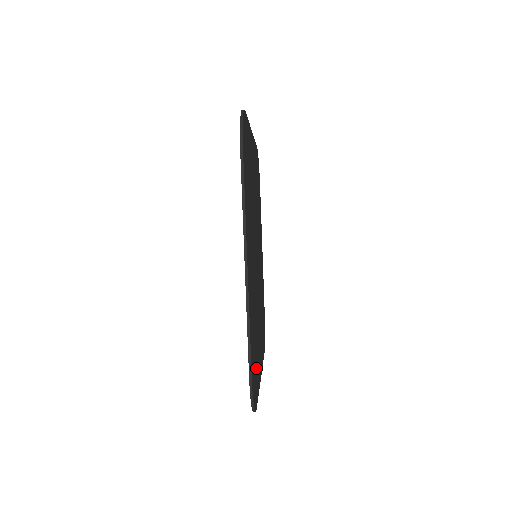
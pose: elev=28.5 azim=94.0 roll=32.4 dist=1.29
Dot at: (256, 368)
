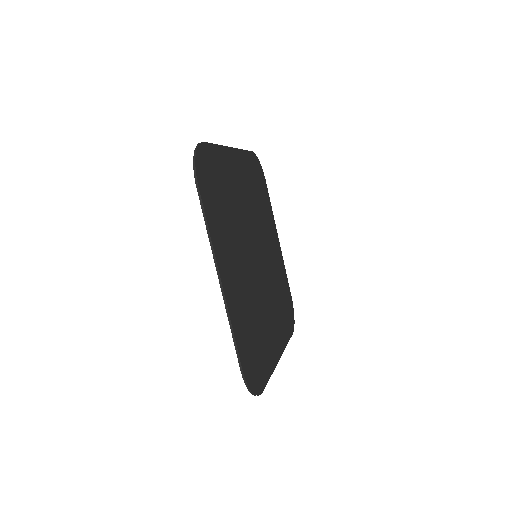
Dot at: (260, 357)
